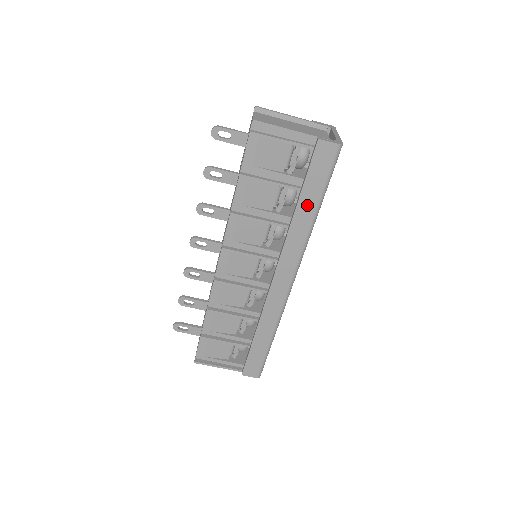
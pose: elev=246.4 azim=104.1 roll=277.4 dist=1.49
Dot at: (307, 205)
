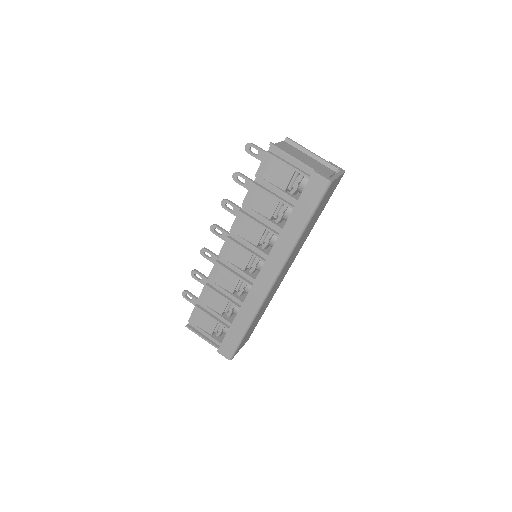
Dot at: (295, 222)
